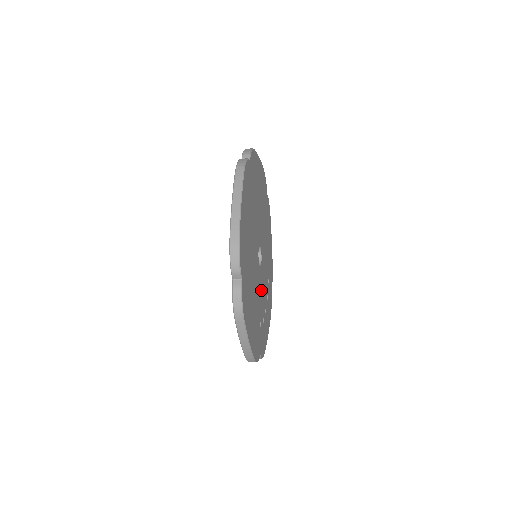
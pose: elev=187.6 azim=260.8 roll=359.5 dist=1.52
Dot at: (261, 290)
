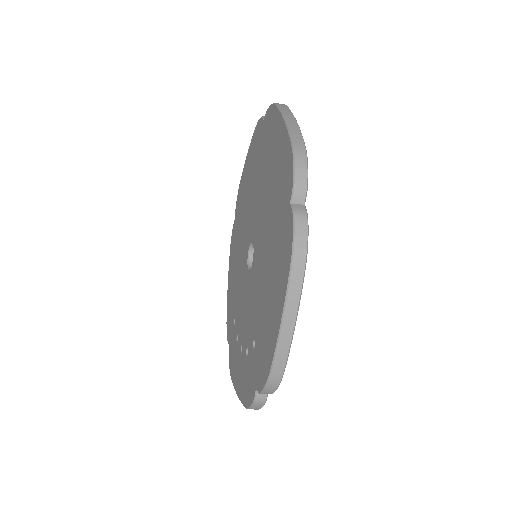
Dot at: occluded
